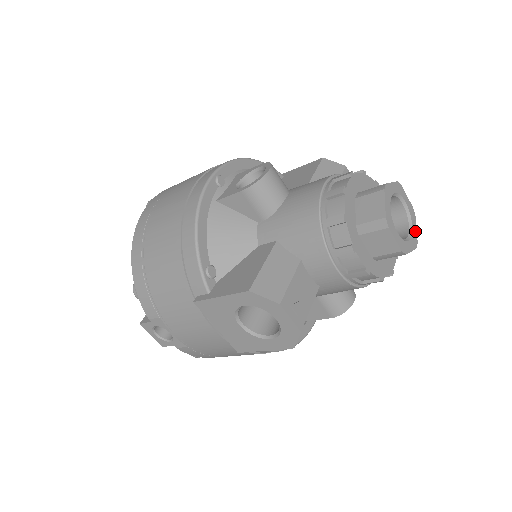
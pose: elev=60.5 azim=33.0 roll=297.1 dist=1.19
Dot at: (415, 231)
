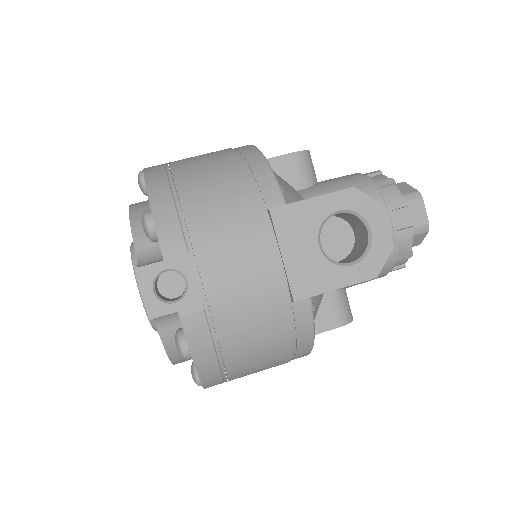
Dot at: occluded
